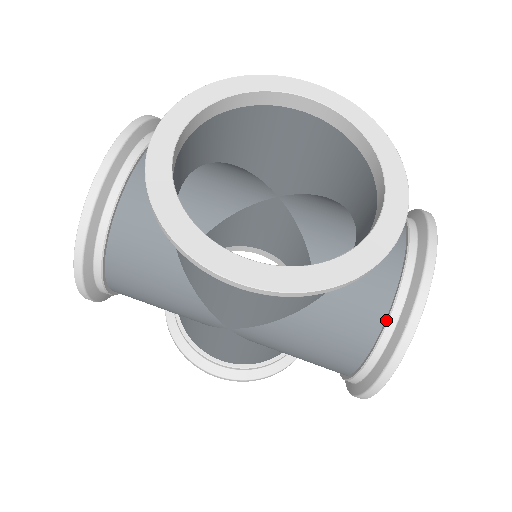
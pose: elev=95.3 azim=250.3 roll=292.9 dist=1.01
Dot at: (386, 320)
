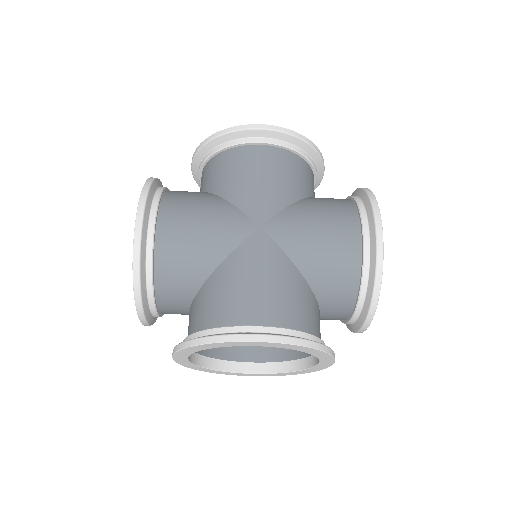
Dot at: occluded
